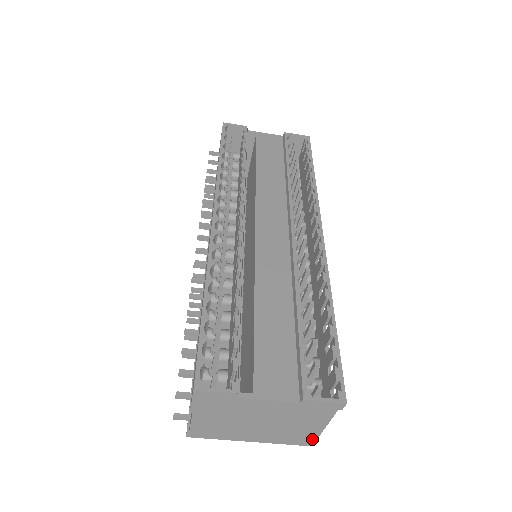
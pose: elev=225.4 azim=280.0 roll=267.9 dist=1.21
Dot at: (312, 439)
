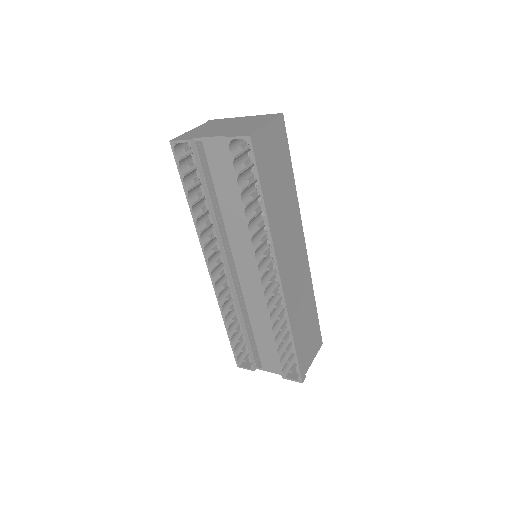
Dot at: (317, 350)
